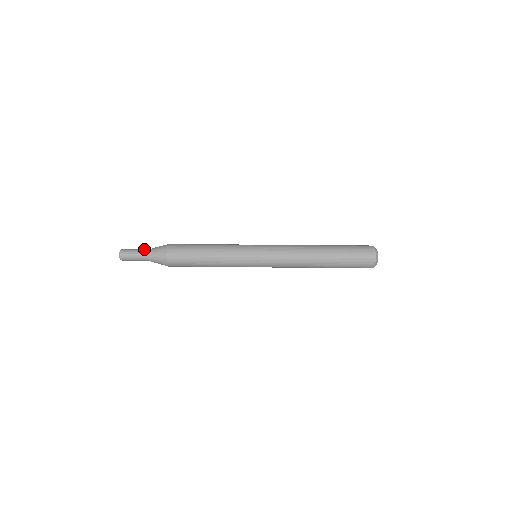
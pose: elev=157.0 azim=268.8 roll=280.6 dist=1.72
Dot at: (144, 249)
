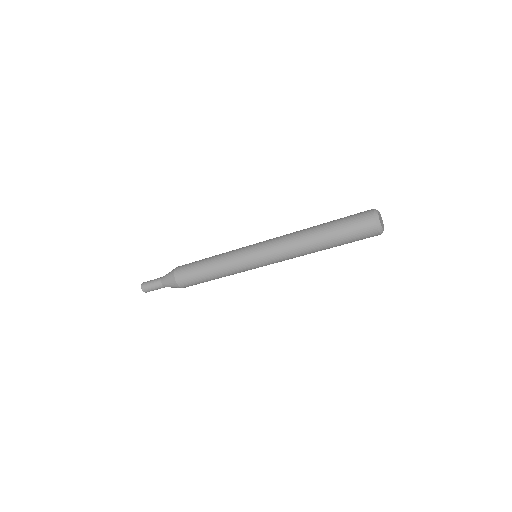
Dot at: (161, 277)
